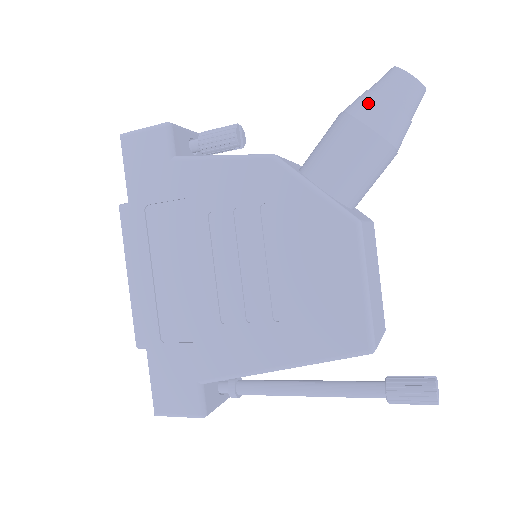
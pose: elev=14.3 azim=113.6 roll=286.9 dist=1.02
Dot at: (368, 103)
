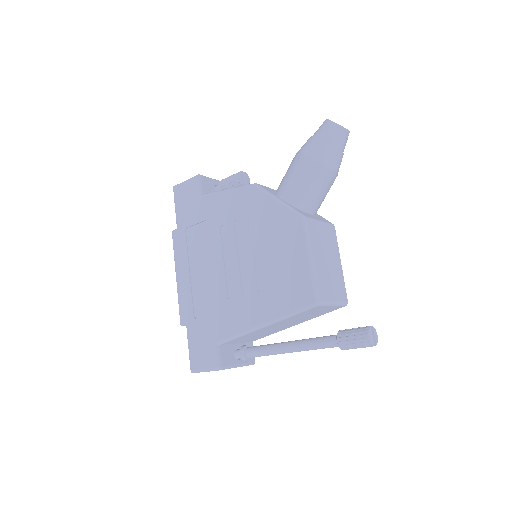
Dot at: (309, 143)
